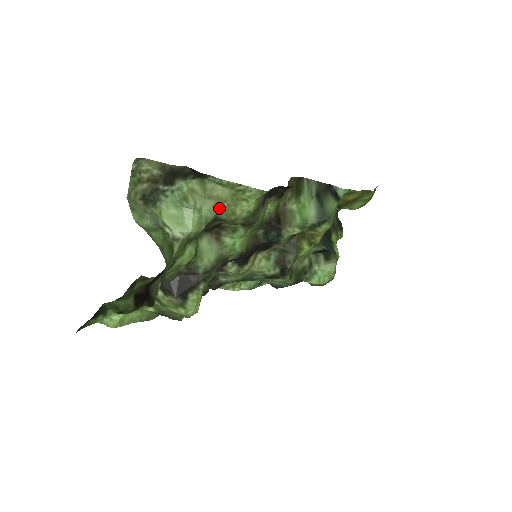
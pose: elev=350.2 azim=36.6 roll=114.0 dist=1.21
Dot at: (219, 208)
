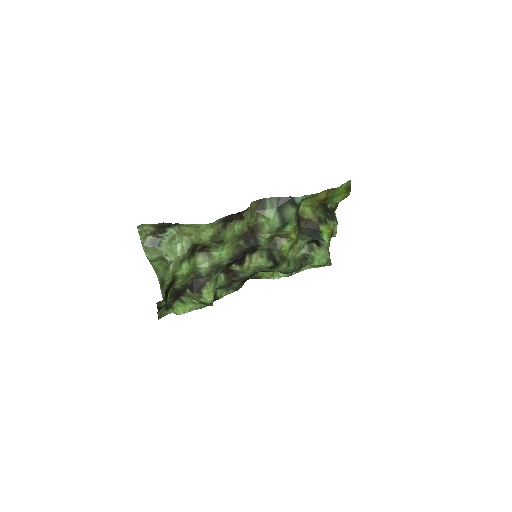
Dot at: (191, 239)
